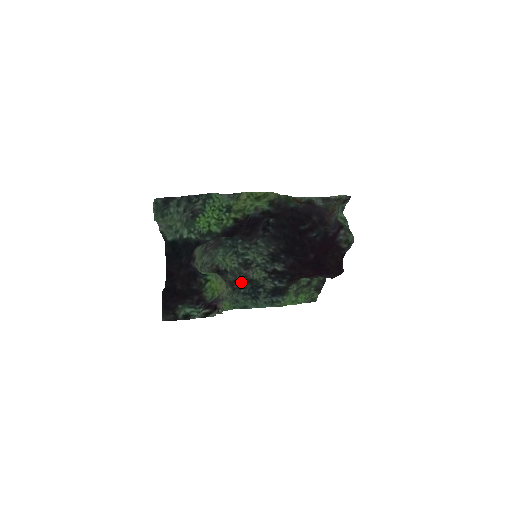
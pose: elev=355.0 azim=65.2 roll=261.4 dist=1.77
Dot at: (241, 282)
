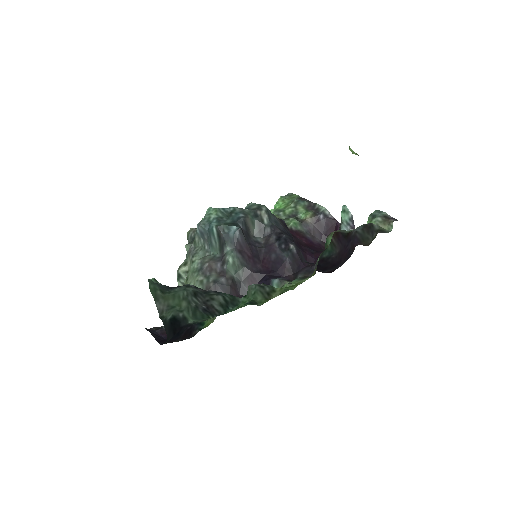
Dot at: occluded
